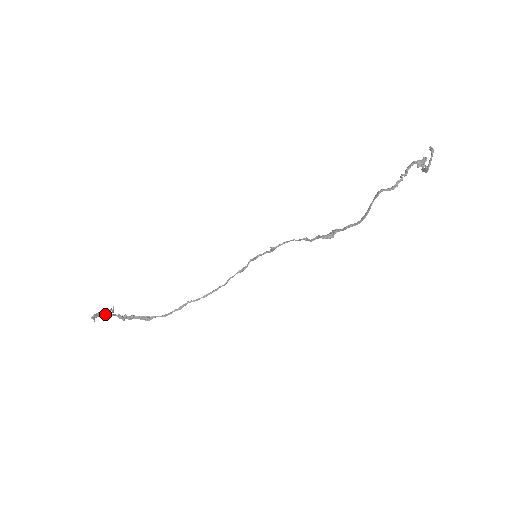
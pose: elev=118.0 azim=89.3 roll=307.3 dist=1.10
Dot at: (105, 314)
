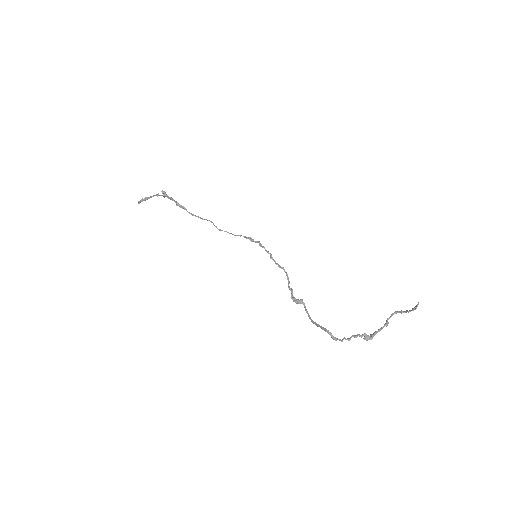
Dot at: (150, 197)
